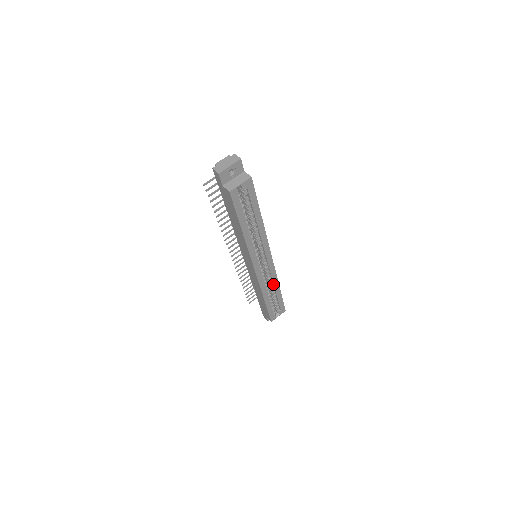
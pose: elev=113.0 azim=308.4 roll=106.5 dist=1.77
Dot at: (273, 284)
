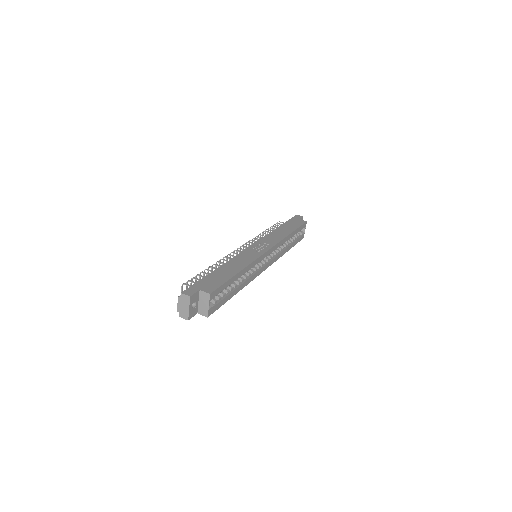
Dot at: (284, 242)
